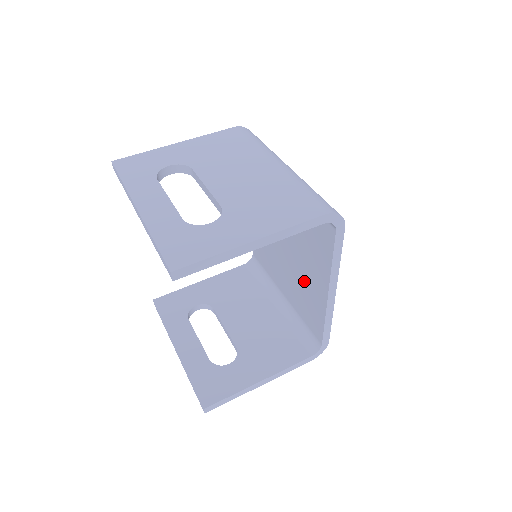
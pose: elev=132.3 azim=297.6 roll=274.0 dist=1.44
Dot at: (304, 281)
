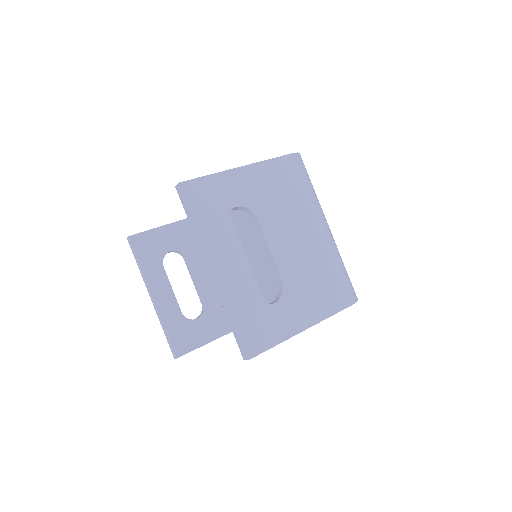
Dot at: occluded
